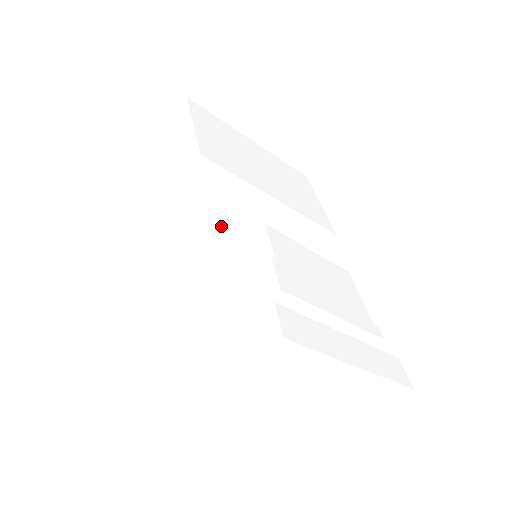
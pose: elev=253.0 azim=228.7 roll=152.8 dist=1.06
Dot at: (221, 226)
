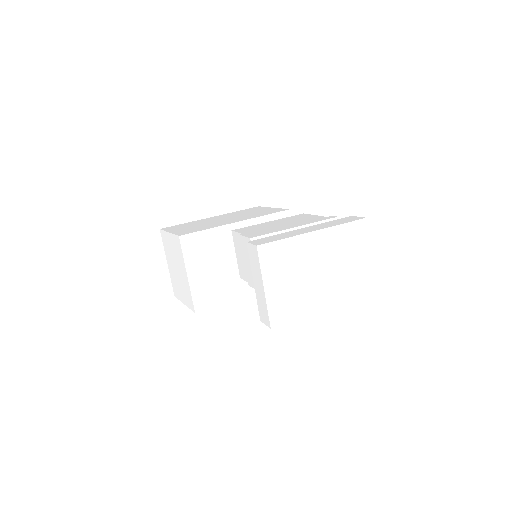
Dot at: (227, 262)
